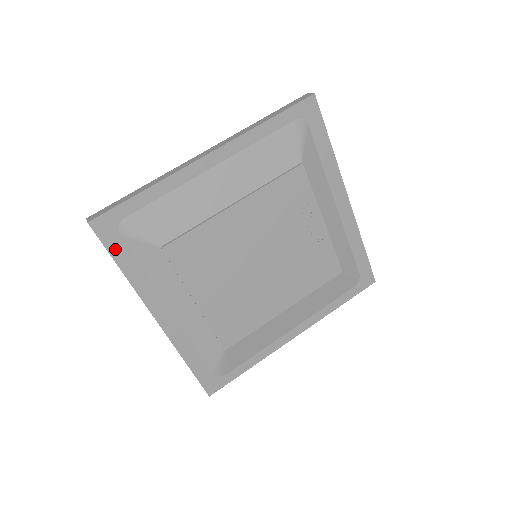
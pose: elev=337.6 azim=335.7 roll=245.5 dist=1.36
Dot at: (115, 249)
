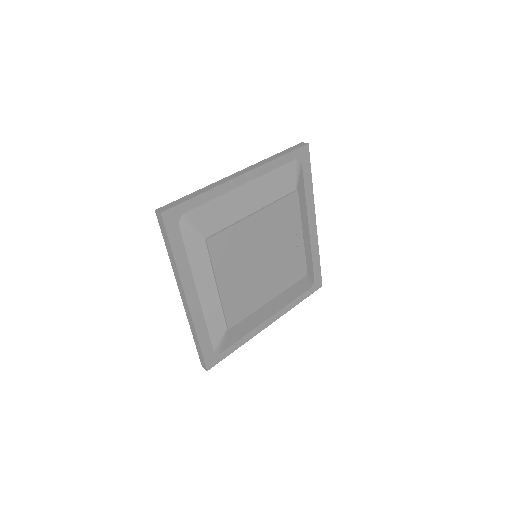
Dot at: (173, 237)
